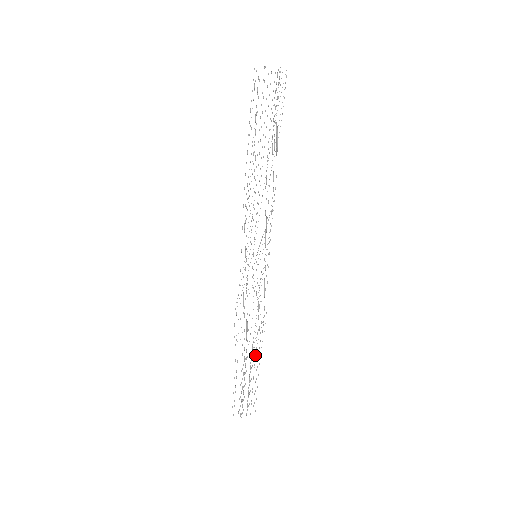
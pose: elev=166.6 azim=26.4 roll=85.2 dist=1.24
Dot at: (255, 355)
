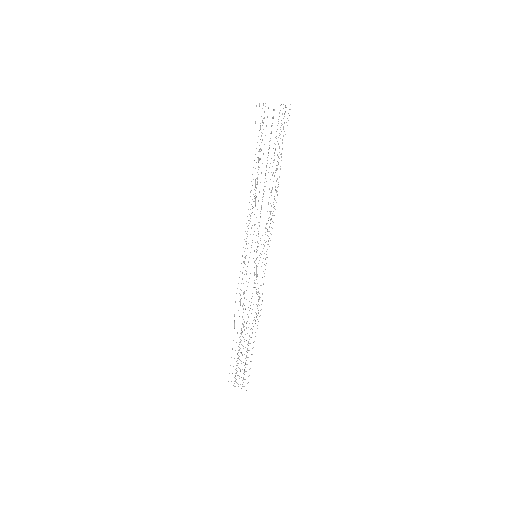
Dot at: occluded
